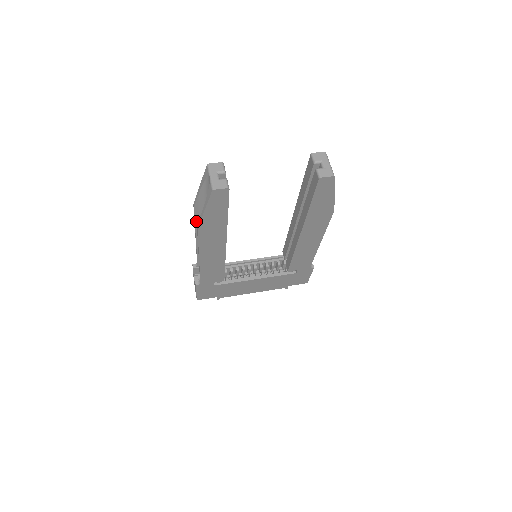
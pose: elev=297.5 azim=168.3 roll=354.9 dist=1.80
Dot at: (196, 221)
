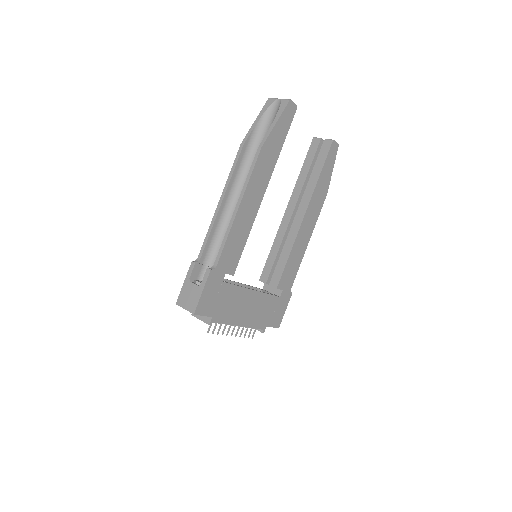
Dot at: (235, 168)
